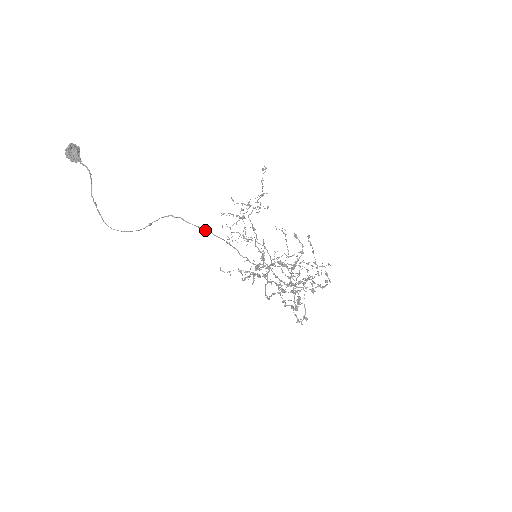
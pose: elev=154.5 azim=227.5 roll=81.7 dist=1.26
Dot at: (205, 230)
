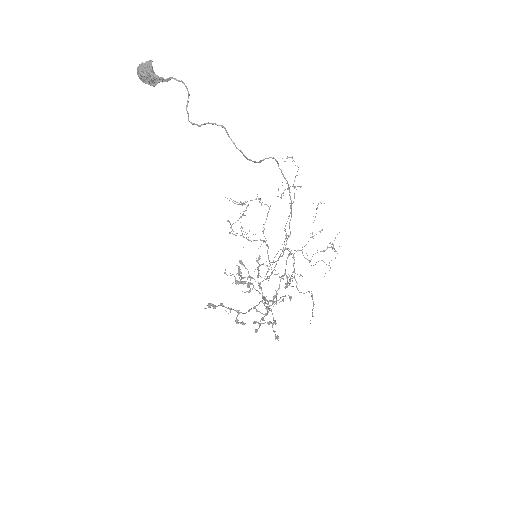
Dot at: (288, 185)
